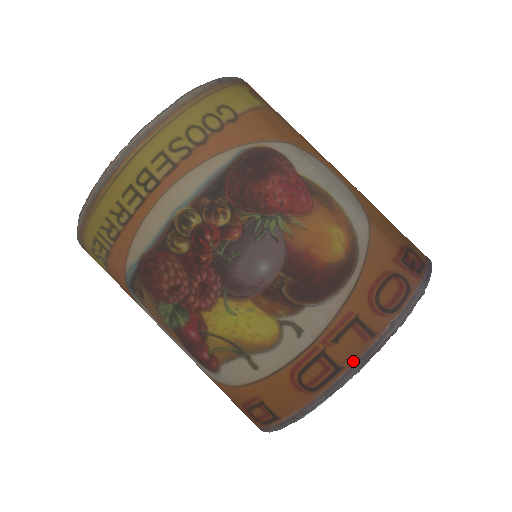
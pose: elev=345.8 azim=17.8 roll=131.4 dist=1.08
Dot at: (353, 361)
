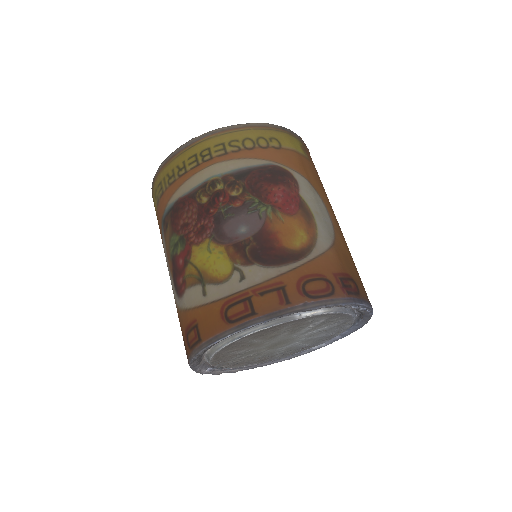
Dot at: (266, 312)
